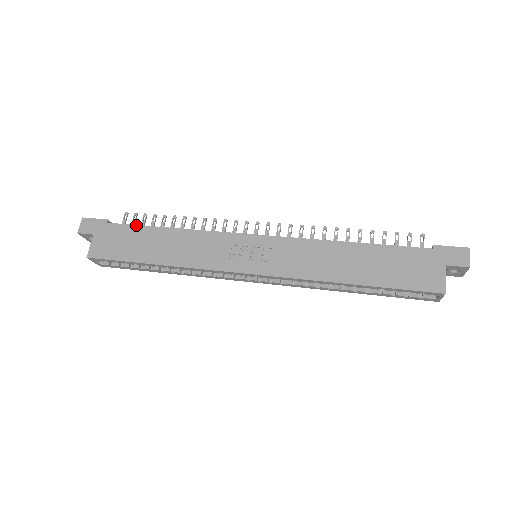
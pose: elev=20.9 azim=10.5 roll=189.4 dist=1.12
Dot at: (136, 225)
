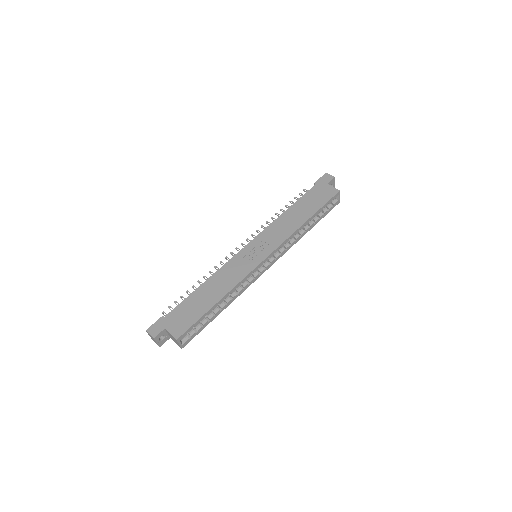
Dot at: (183, 301)
